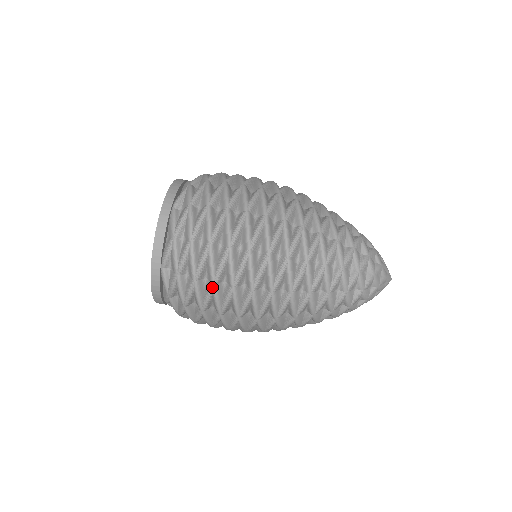
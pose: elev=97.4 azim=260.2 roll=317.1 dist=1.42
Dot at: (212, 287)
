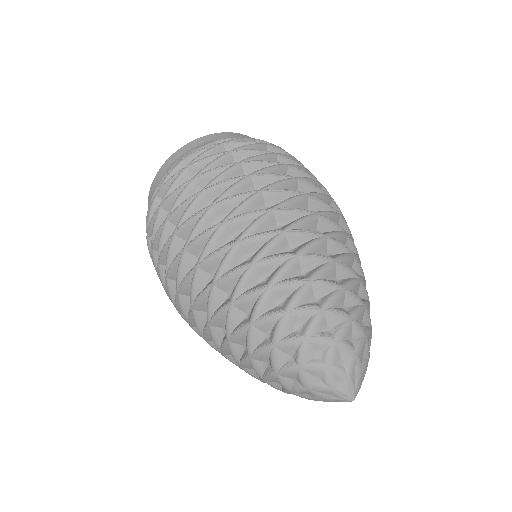
Dot at: (151, 250)
